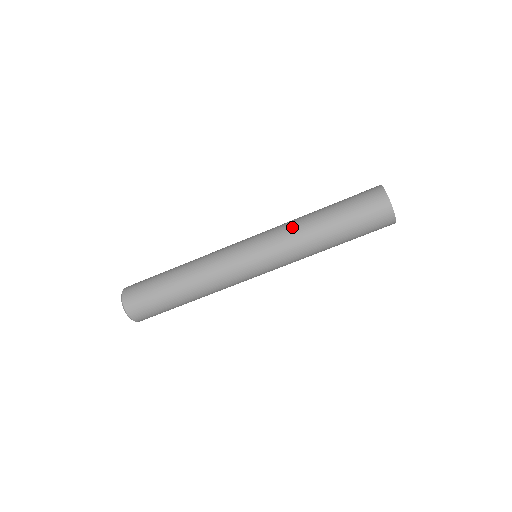
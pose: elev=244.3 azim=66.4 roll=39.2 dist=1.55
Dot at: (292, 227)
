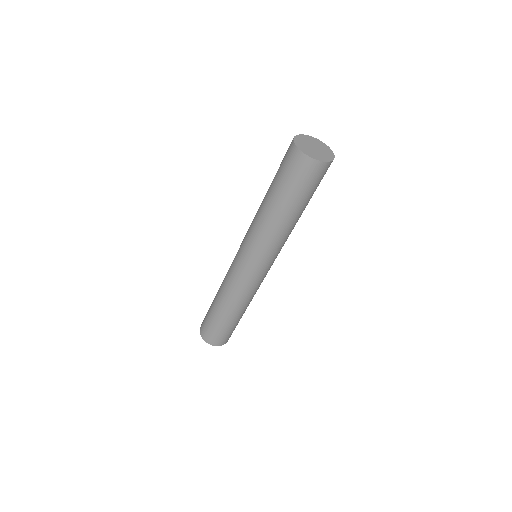
Dot at: (254, 220)
